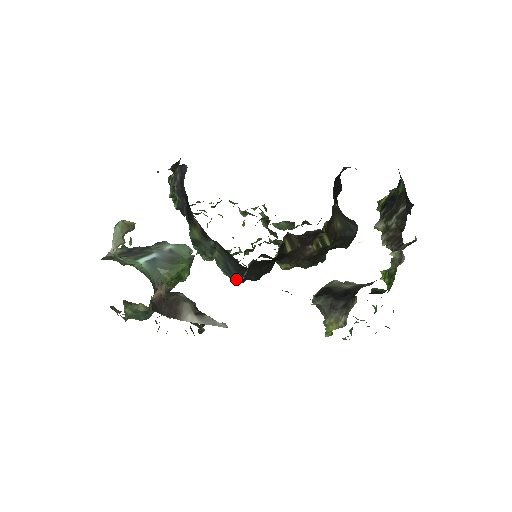
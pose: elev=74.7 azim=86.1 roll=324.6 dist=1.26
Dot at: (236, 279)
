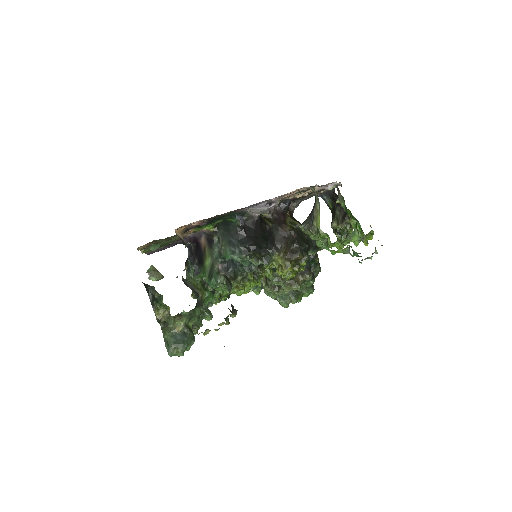
Dot at: (242, 251)
